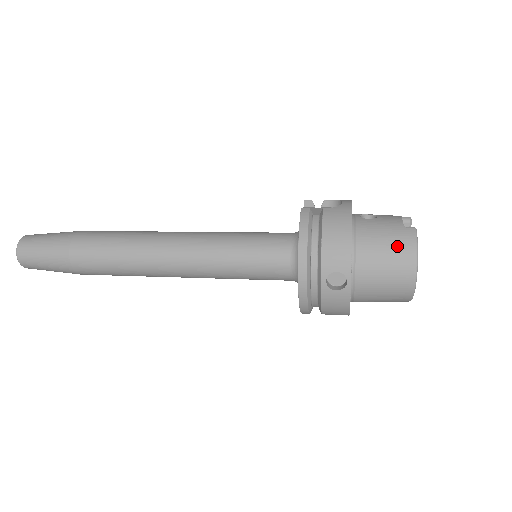
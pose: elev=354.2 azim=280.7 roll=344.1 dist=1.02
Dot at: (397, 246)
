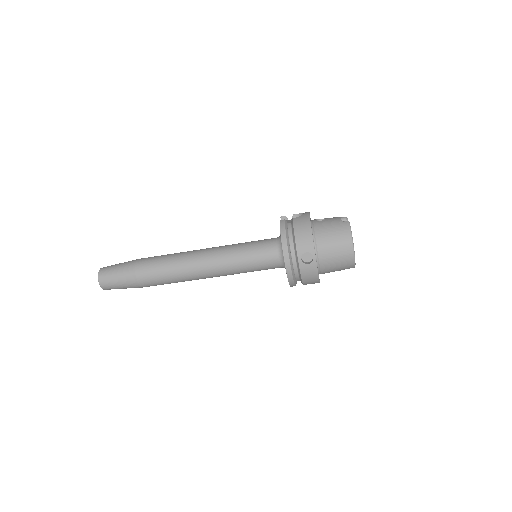
Dot at: (339, 233)
